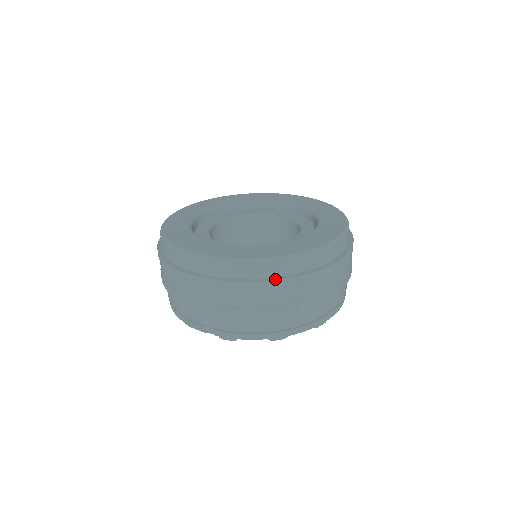
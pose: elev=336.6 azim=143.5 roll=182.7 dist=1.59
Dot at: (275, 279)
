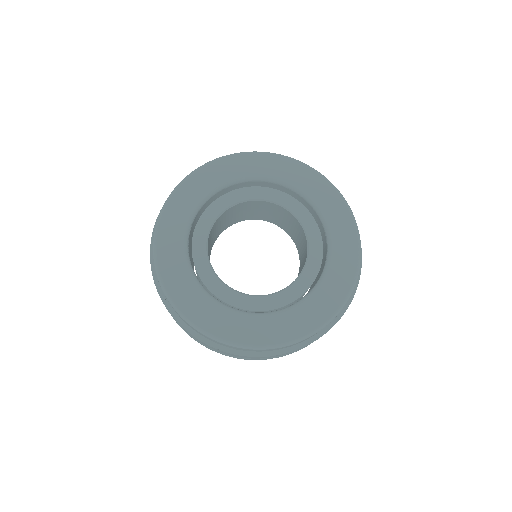
Dot at: (310, 342)
